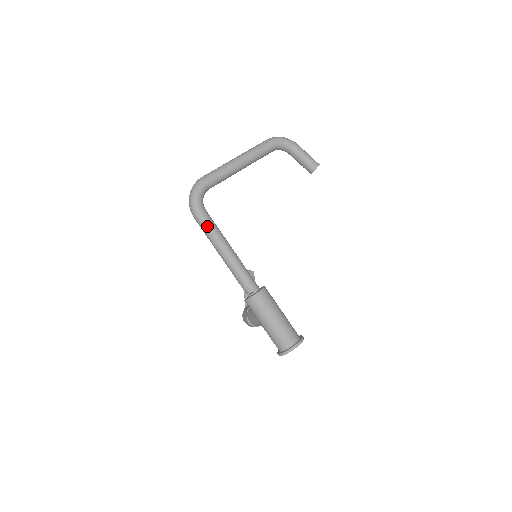
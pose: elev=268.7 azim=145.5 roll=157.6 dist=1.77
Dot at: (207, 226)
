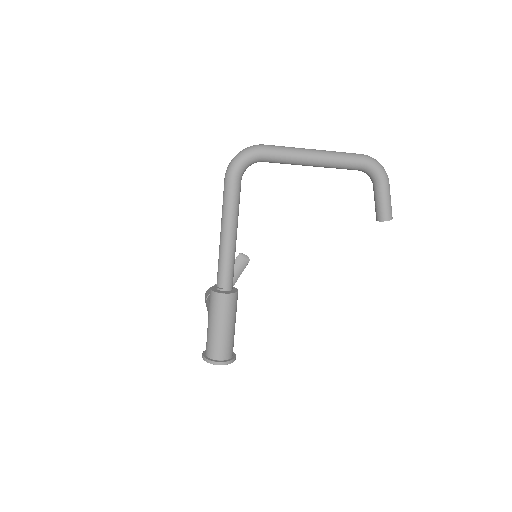
Dot at: (229, 198)
